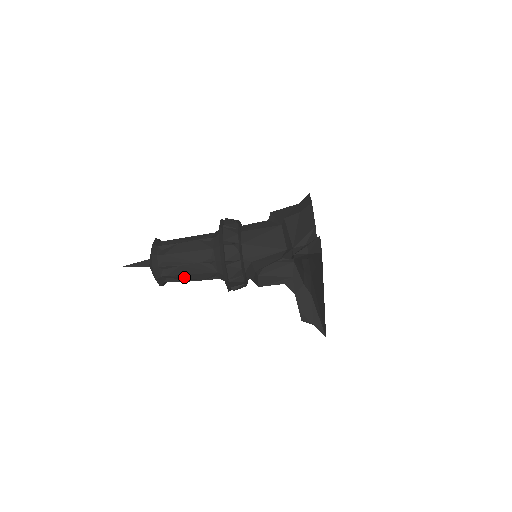
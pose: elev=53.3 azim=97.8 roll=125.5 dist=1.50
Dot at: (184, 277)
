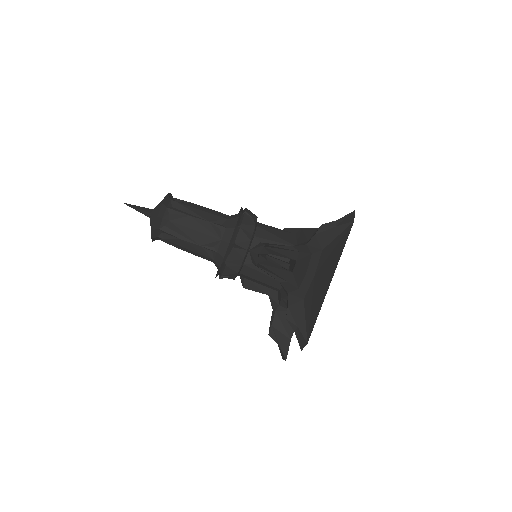
Dot at: (184, 231)
